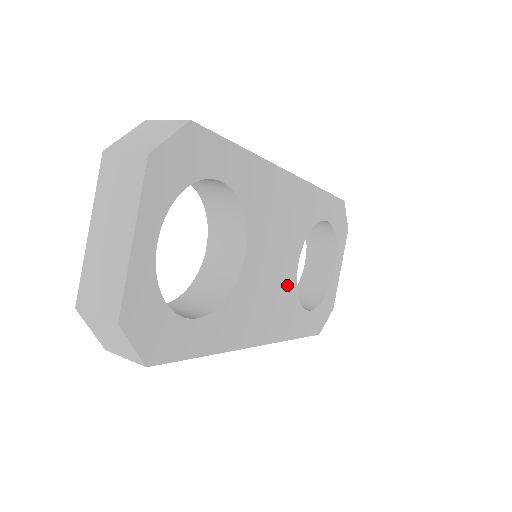
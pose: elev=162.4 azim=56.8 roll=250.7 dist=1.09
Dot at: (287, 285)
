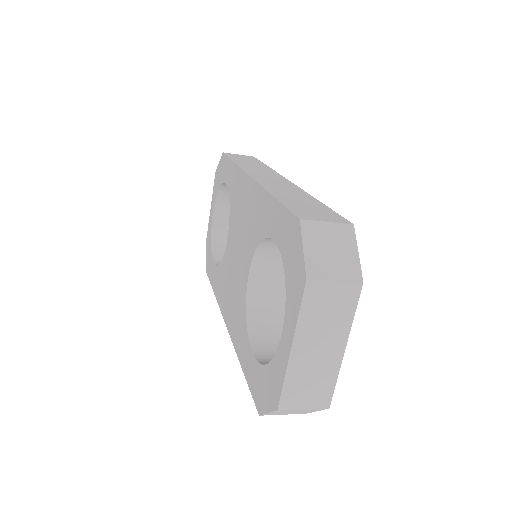
Dot at: occluded
